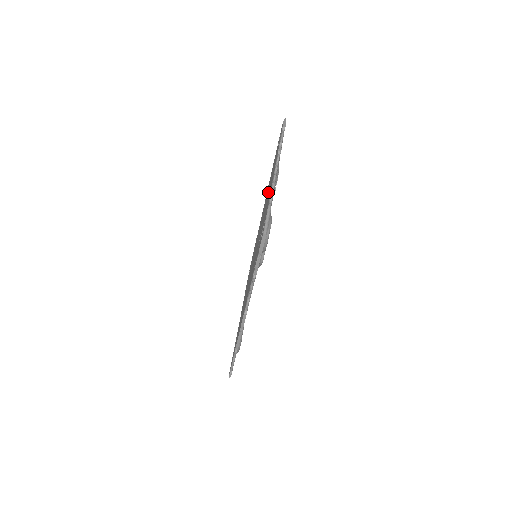
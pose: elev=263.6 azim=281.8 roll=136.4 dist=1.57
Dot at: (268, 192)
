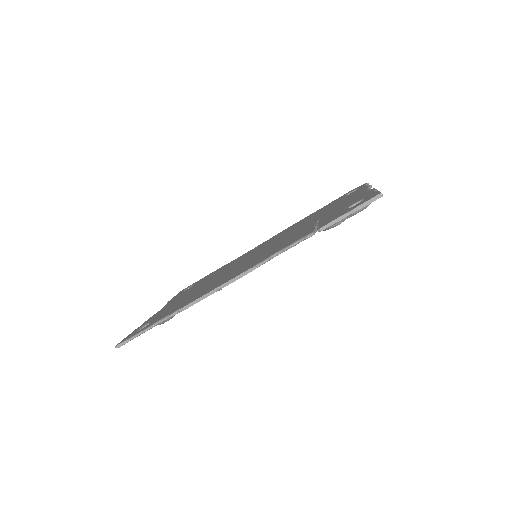
Dot at: (323, 212)
